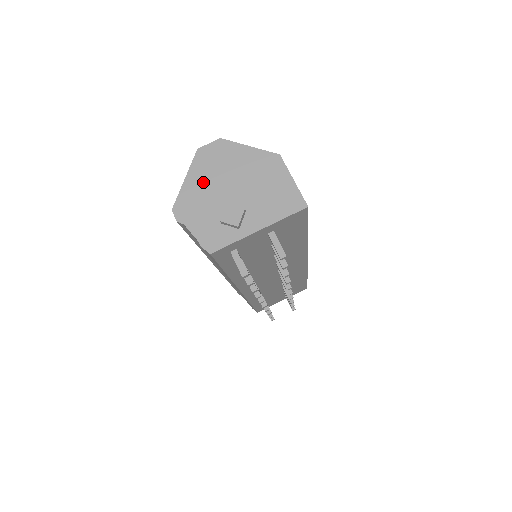
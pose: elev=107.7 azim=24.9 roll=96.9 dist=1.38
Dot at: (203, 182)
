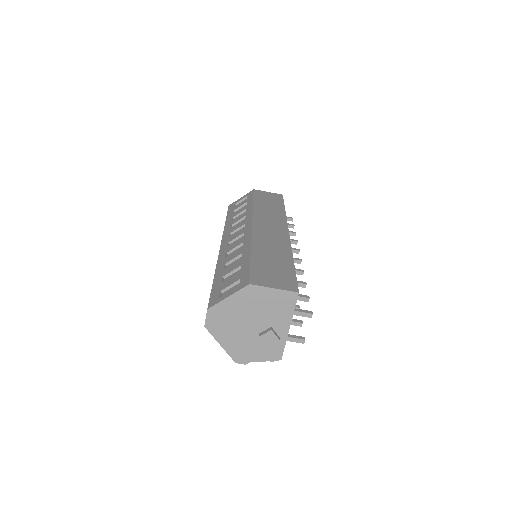
Dot at: (231, 337)
